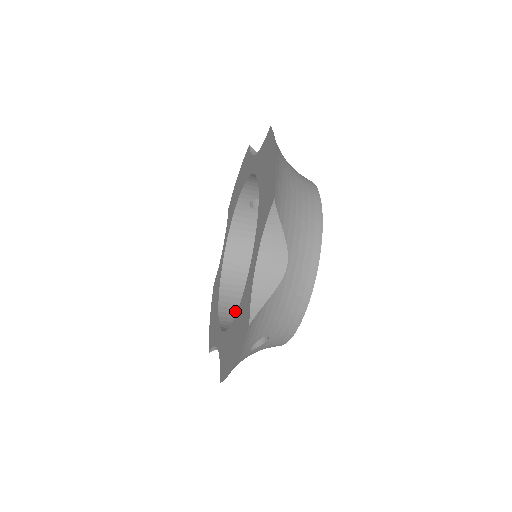
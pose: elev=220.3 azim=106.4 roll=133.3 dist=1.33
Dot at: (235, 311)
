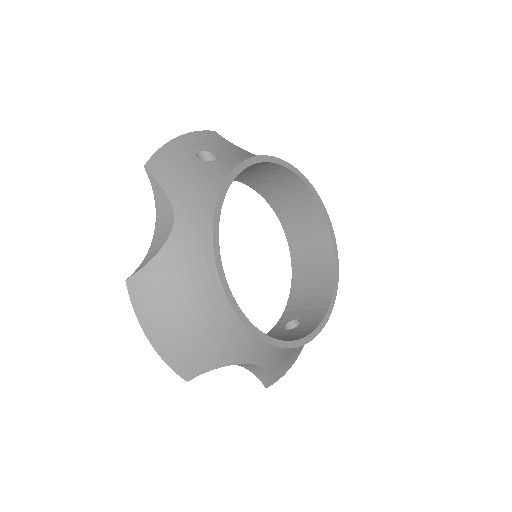
Dot at: (299, 234)
